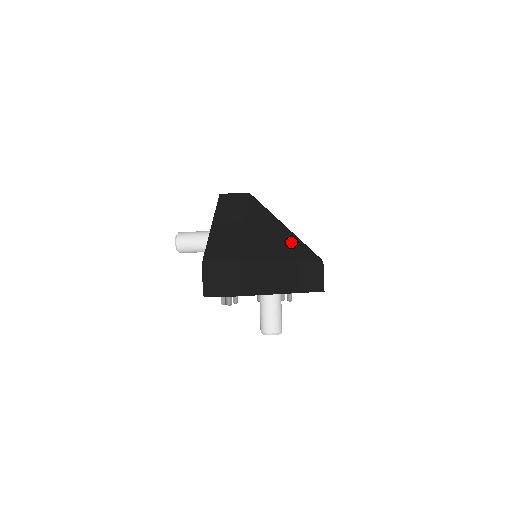
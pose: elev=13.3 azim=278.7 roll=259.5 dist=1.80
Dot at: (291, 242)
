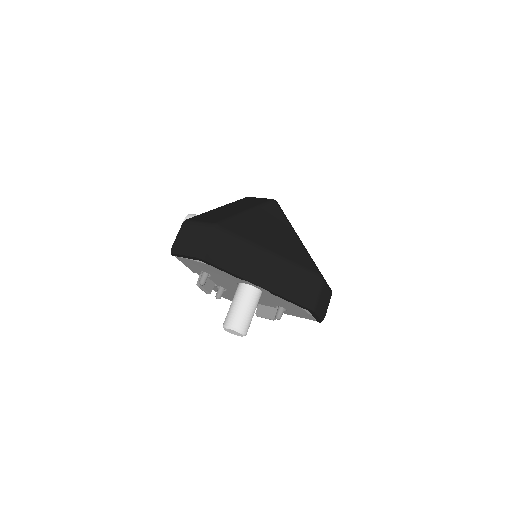
Dot at: (294, 247)
